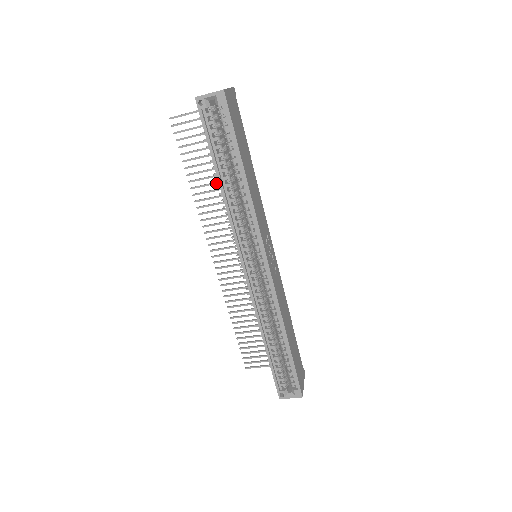
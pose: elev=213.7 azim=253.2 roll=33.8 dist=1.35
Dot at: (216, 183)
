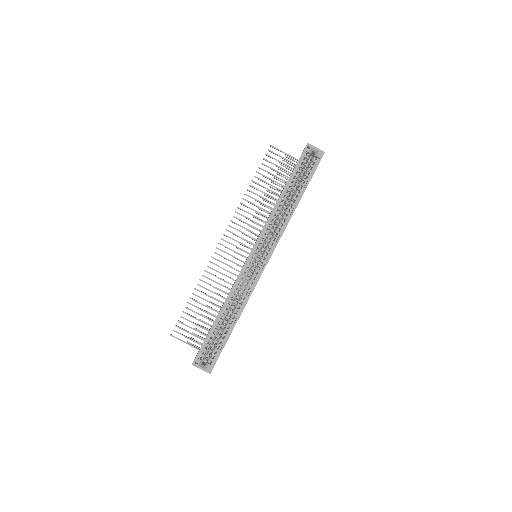
Dot at: (265, 199)
